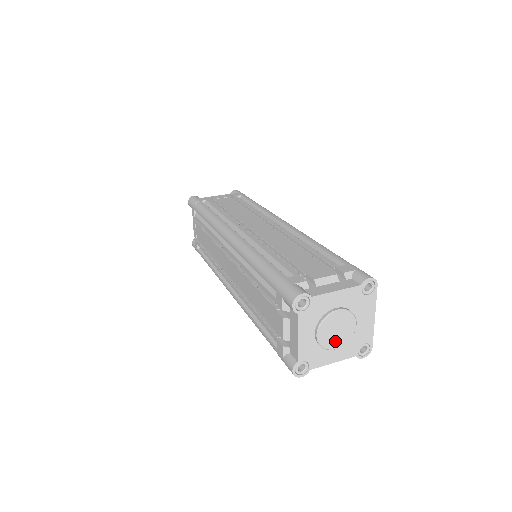
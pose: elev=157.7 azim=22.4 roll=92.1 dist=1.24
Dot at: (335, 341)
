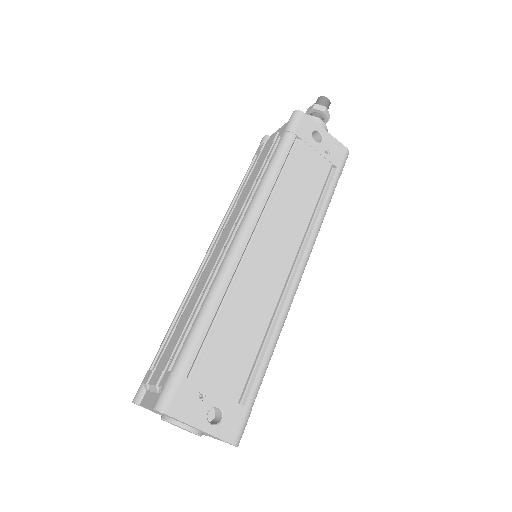
Dot at: (190, 432)
